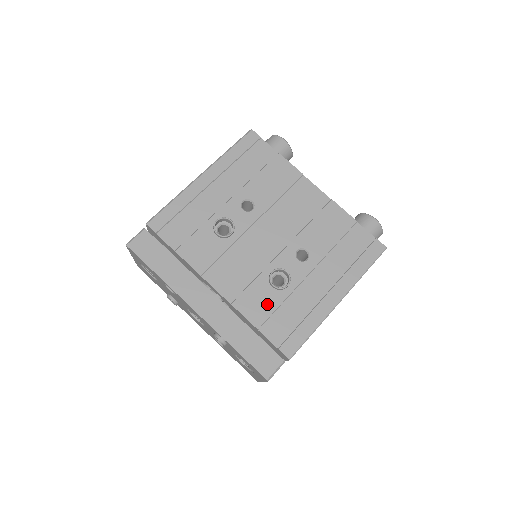
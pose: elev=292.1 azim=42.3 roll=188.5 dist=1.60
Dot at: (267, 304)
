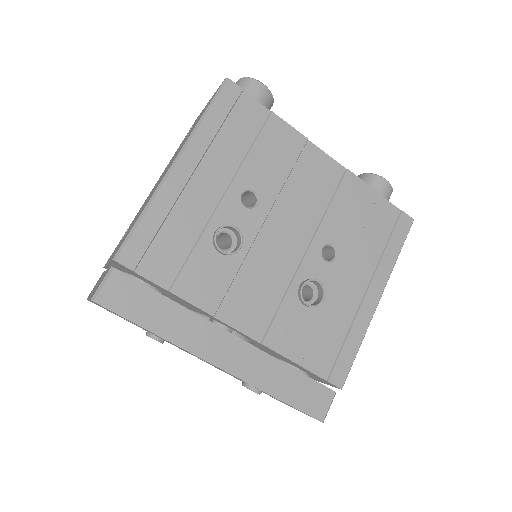
Dot at: (303, 330)
